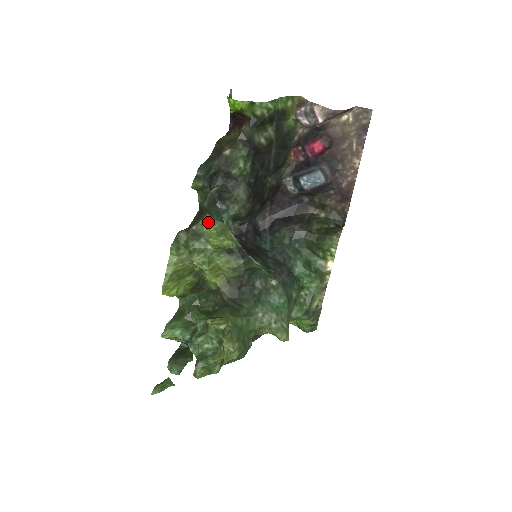
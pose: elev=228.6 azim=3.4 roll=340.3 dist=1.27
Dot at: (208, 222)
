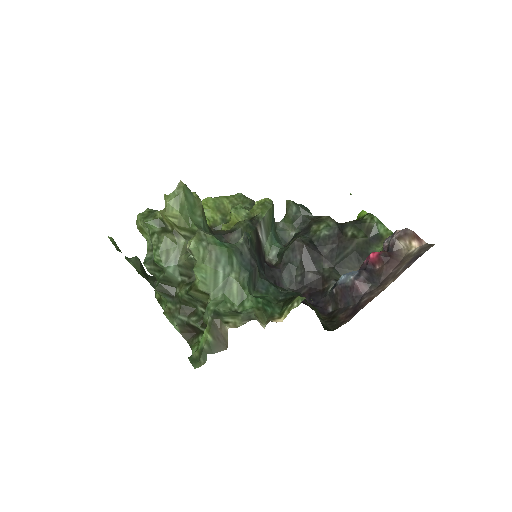
Dot at: occluded
